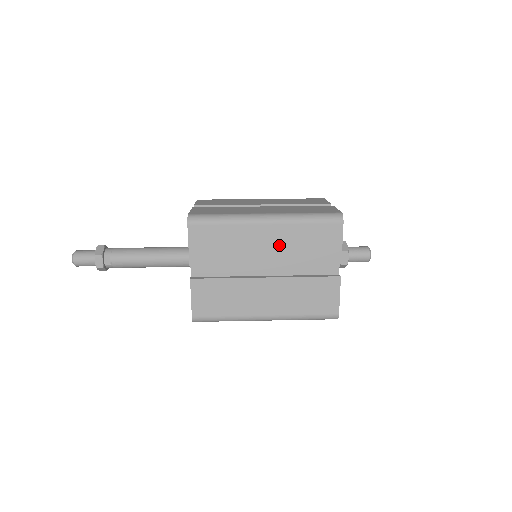
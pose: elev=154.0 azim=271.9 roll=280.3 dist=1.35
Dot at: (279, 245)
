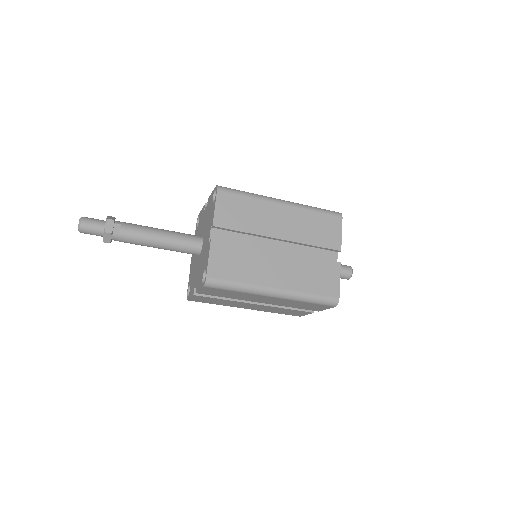
Dot at: (292, 224)
